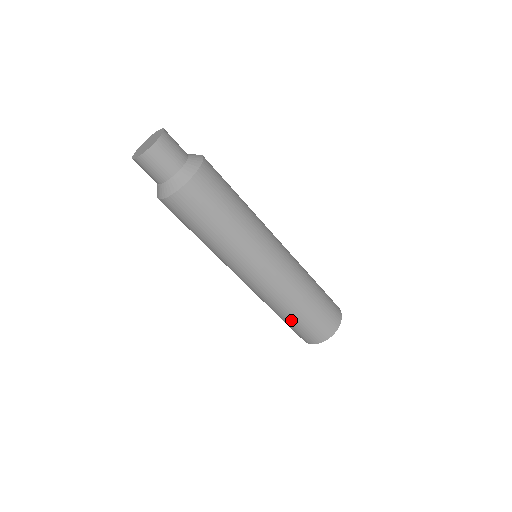
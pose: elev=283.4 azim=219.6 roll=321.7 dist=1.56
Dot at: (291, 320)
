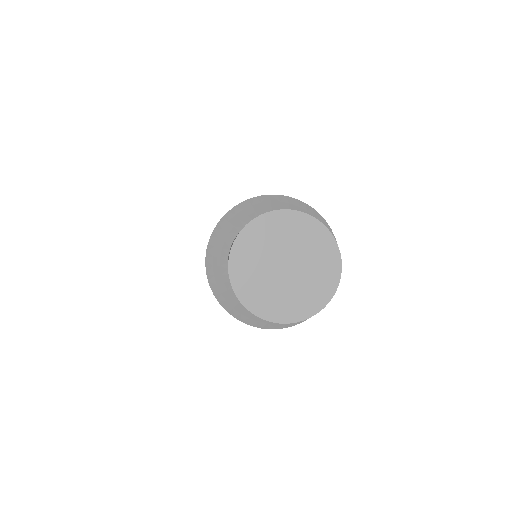
Dot at: occluded
